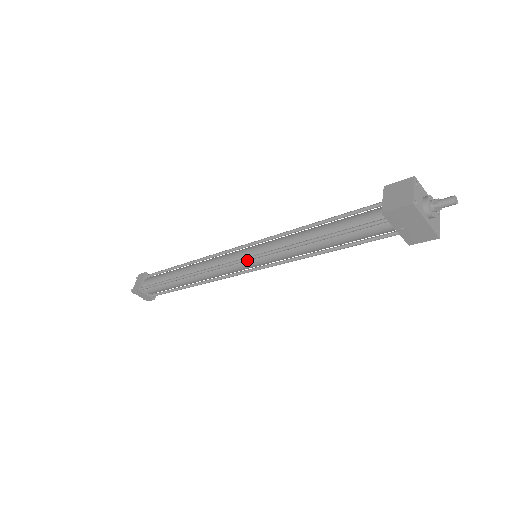
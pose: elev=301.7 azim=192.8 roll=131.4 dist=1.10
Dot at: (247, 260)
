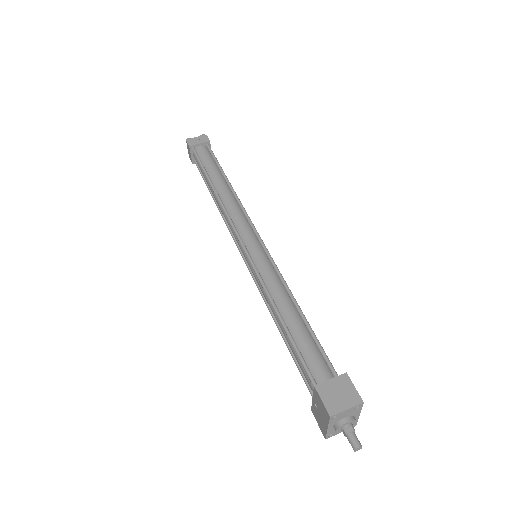
Dot at: (245, 252)
